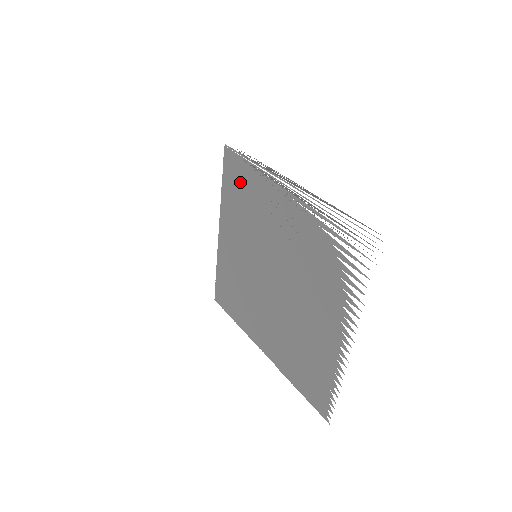
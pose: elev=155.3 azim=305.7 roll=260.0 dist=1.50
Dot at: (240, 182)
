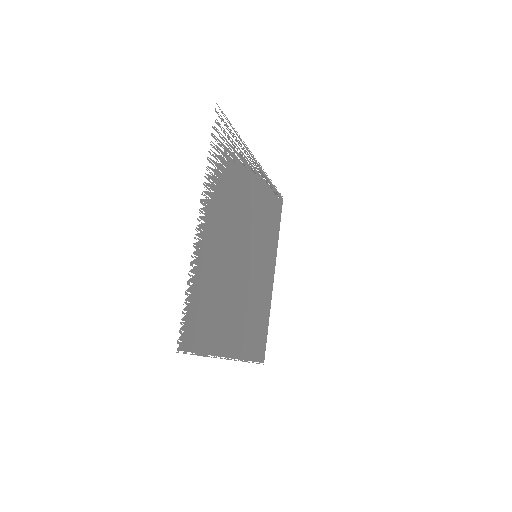
Dot at: (272, 212)
